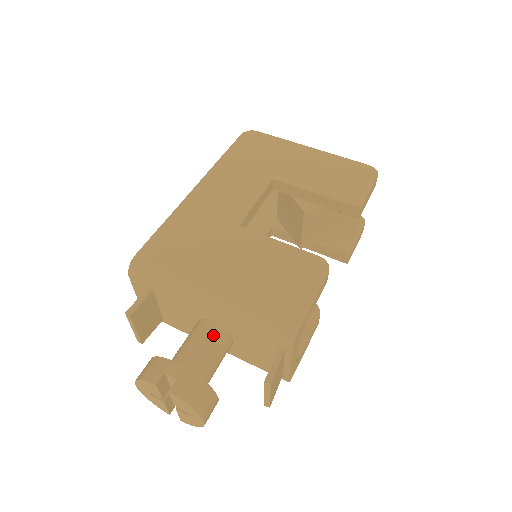
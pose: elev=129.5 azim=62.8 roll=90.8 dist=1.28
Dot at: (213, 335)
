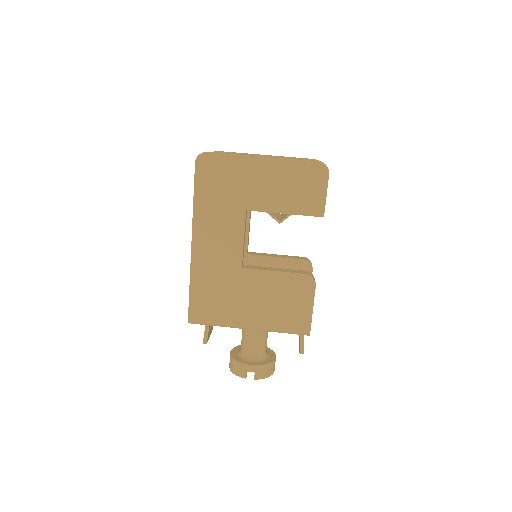
Dot at: (259, 334)
